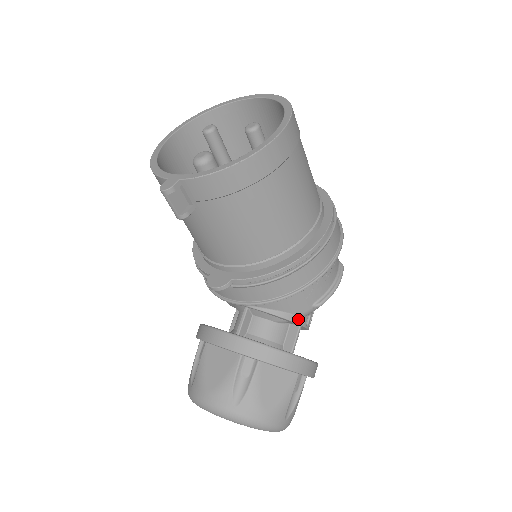
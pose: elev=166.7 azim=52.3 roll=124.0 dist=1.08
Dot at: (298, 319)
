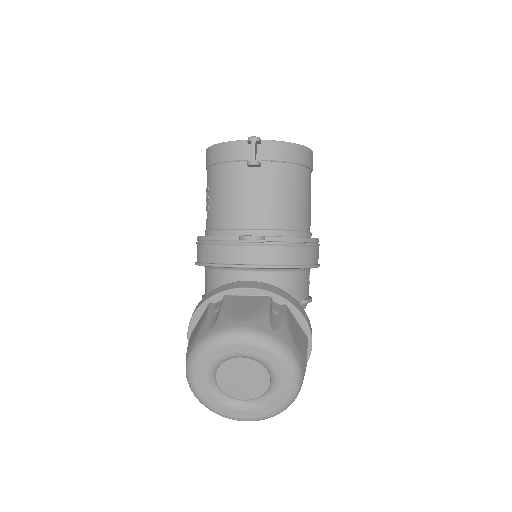
Dot at: occluded
